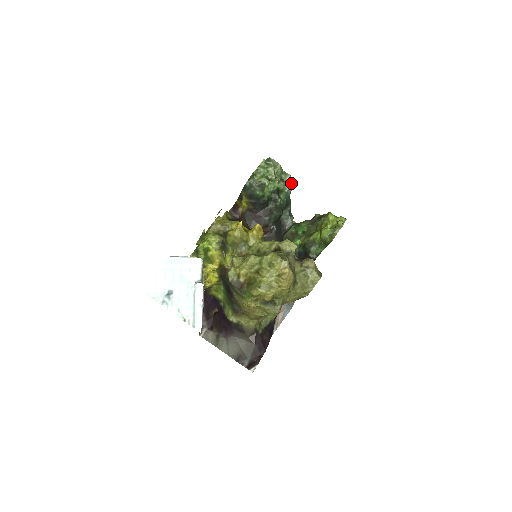
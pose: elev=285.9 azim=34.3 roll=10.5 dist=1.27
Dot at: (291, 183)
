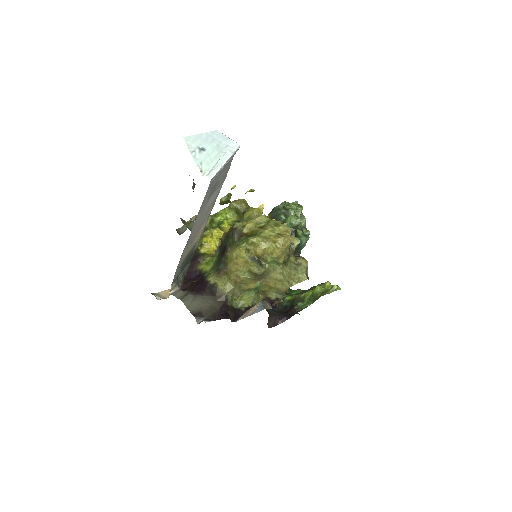
Dot at: (308, 237)
